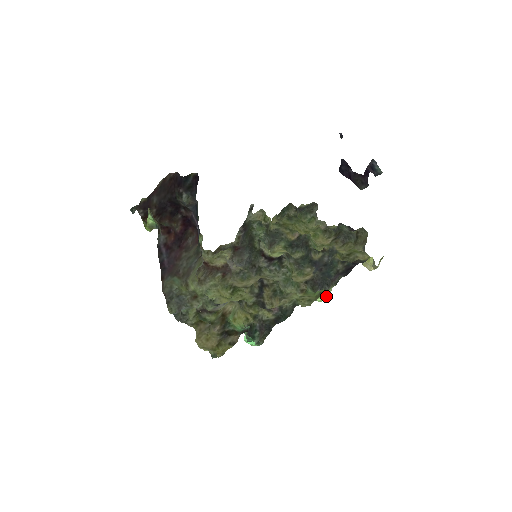
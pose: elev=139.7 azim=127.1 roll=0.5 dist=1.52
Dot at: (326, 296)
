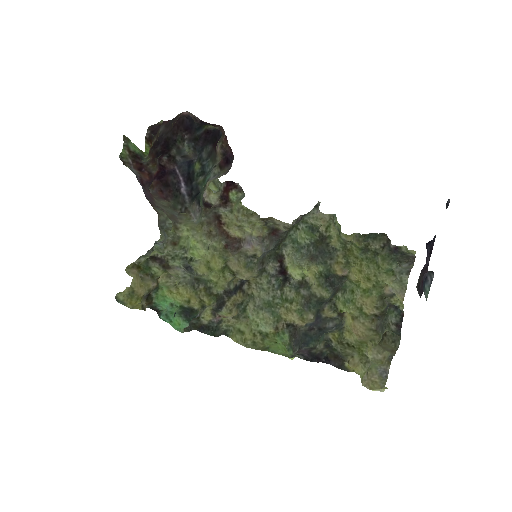
Dot at: occluded
